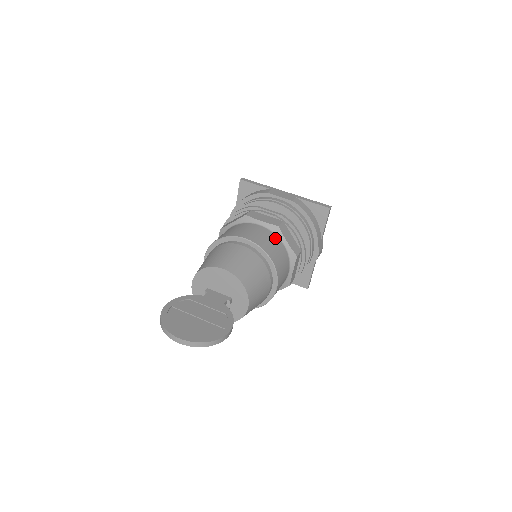
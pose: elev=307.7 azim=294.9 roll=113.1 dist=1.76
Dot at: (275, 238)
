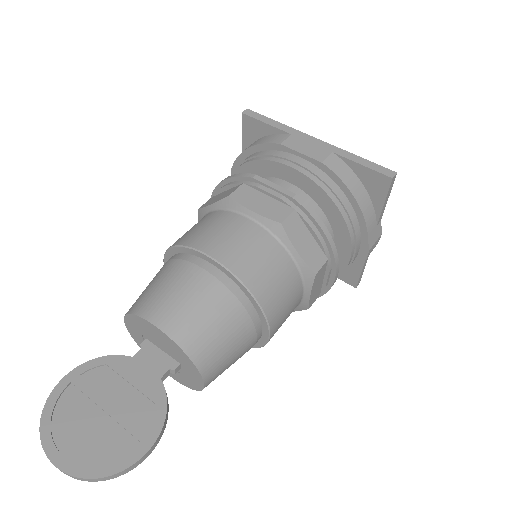
Dot at: (273, 246)
